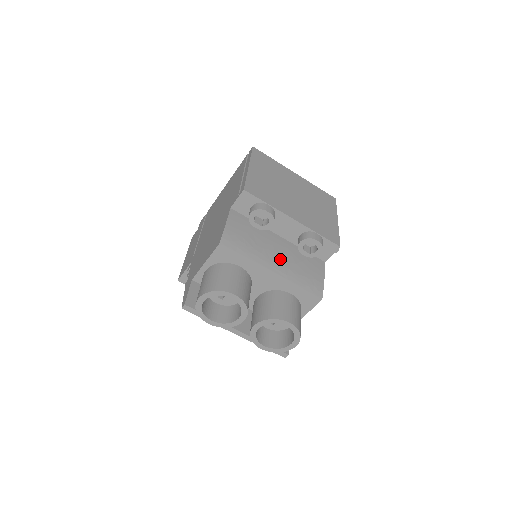
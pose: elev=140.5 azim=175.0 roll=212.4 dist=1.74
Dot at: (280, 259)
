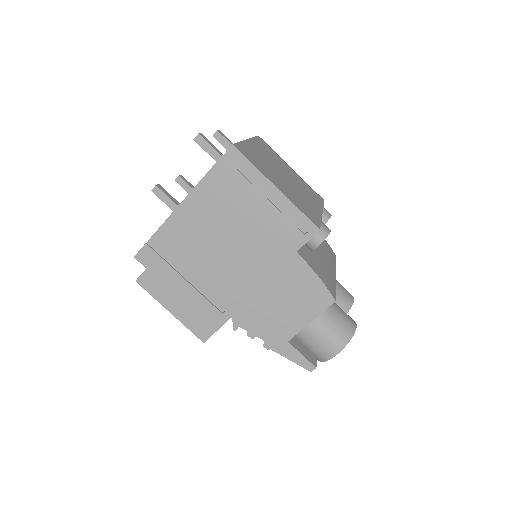
Dot at: (324, 256)
